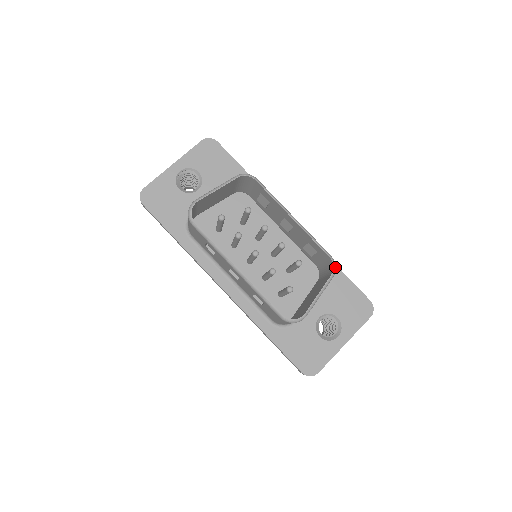
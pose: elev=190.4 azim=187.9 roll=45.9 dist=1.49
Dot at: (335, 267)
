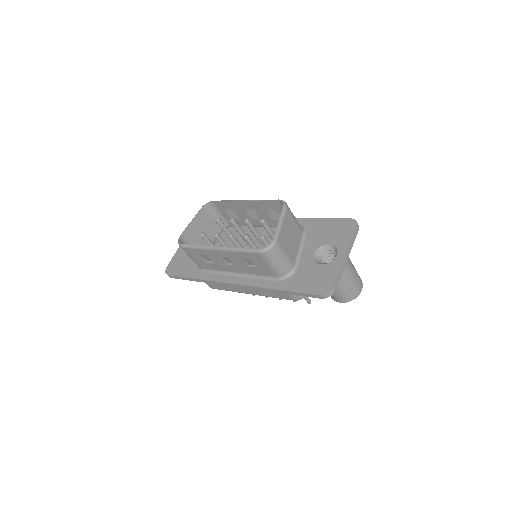
Dot at: (284, 202)
